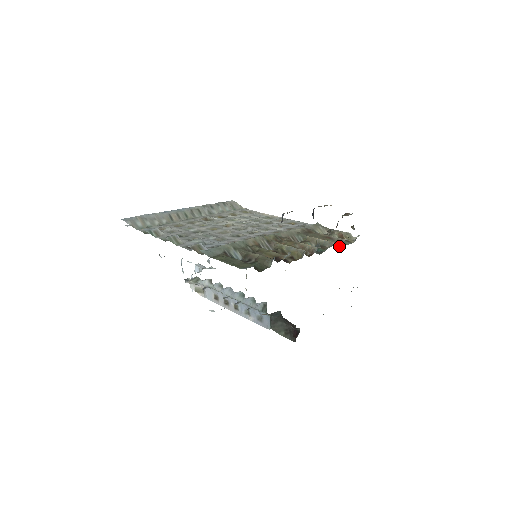
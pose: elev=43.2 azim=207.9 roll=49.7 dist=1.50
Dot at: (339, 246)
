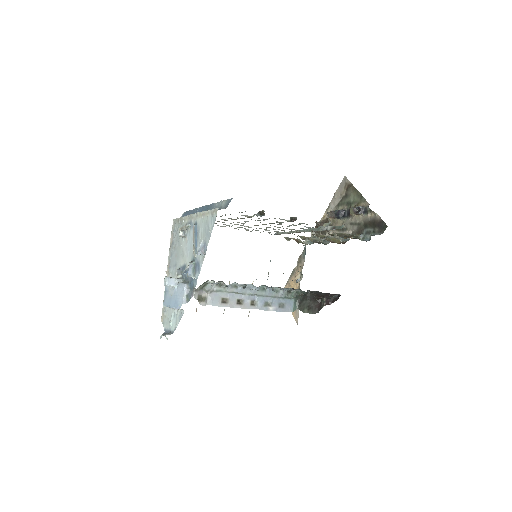
Dot at: (318, 243)
